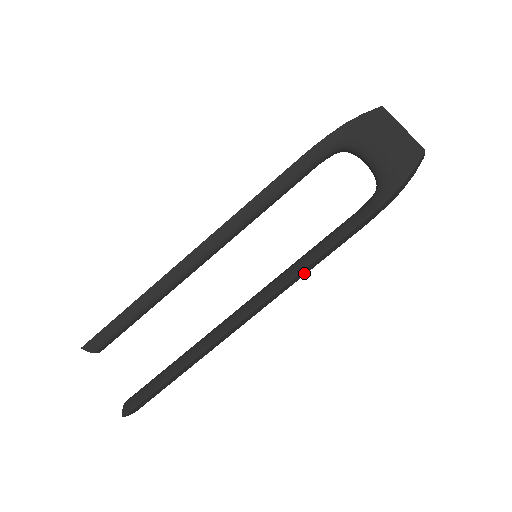
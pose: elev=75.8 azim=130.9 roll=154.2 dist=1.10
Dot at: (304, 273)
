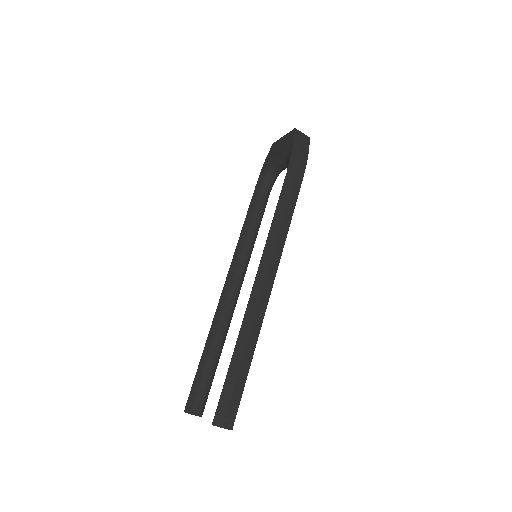
Dot at: (279, 231)
